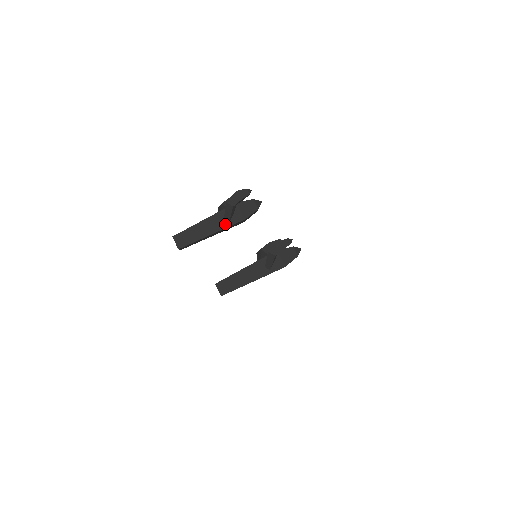
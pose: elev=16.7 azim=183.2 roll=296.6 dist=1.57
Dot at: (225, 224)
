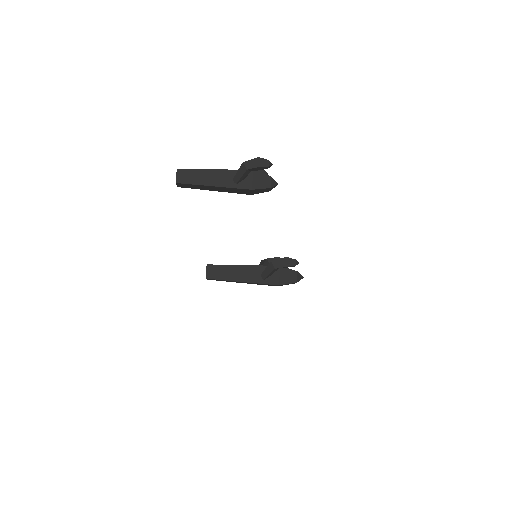
Dot at: (231, 184)
